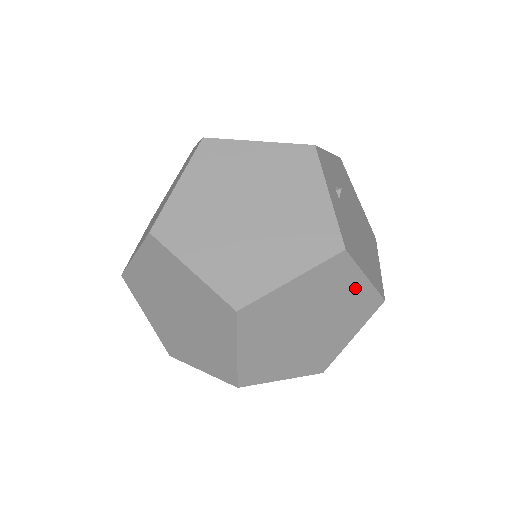
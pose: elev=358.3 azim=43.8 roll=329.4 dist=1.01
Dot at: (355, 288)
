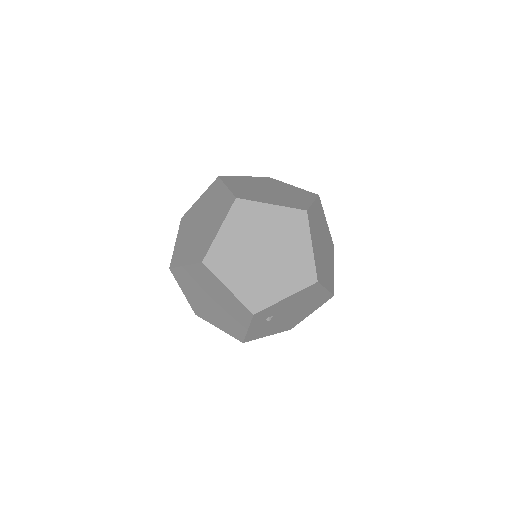
Dot at: occluded
